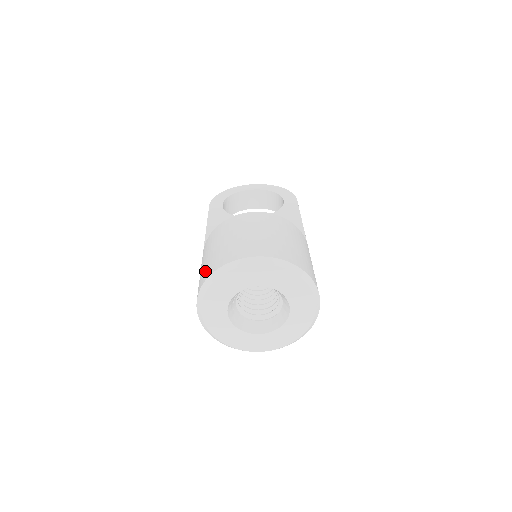
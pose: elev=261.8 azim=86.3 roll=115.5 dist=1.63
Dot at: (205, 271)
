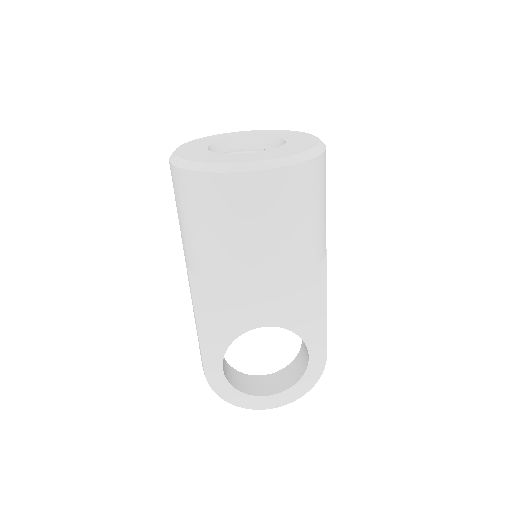
Dot at: occluded
